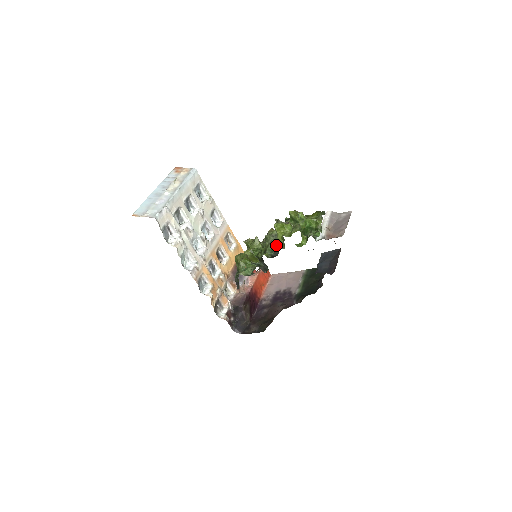
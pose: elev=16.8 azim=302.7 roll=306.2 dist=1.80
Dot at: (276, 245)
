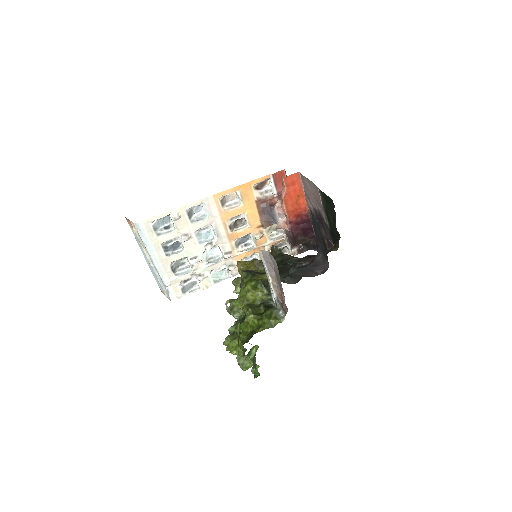
Dot at: occluded
